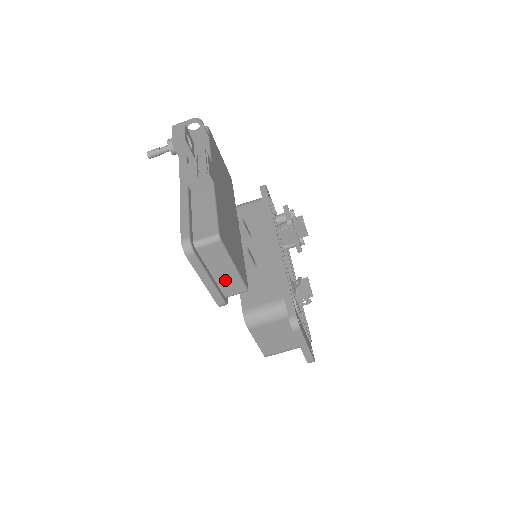
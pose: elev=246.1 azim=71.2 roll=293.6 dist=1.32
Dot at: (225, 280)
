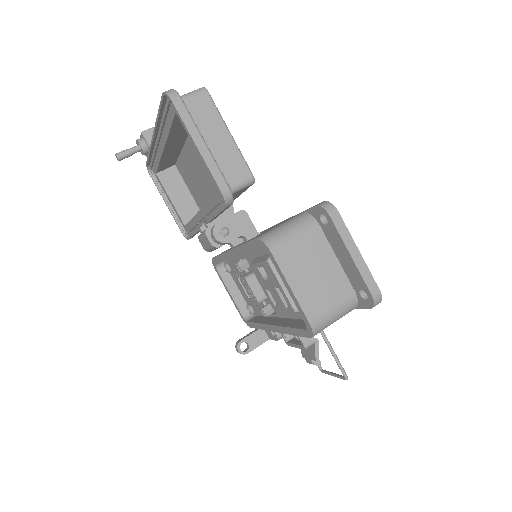
Dot at: (223, 156)
